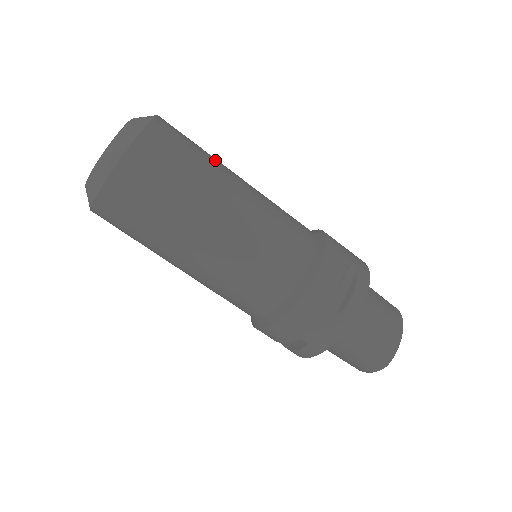
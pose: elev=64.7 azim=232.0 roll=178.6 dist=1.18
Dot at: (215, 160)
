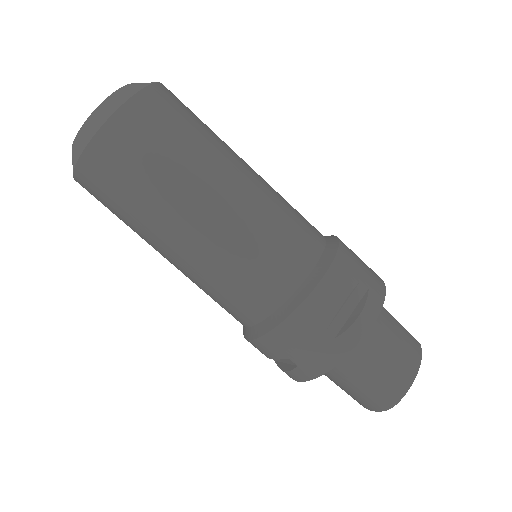
Dot at: (218, 140)
